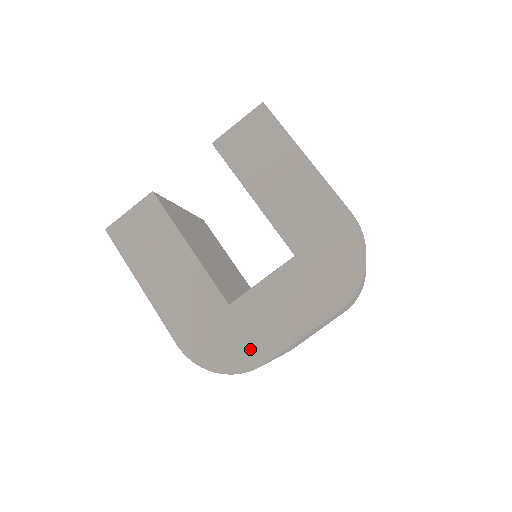
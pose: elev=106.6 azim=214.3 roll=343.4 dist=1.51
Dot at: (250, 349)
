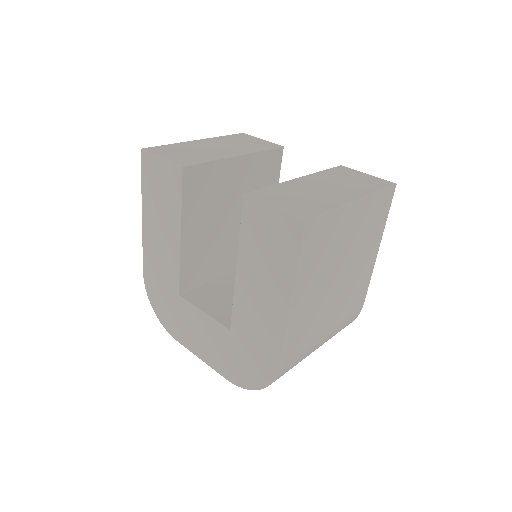
Dot at: (174, 326)
